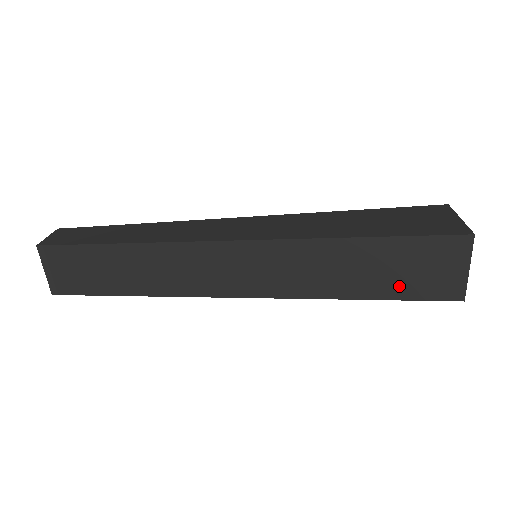
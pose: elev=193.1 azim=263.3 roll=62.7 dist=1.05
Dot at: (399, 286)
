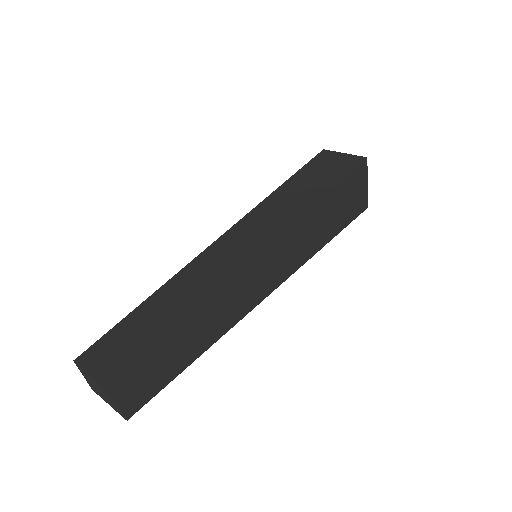
Dot at: occluded
